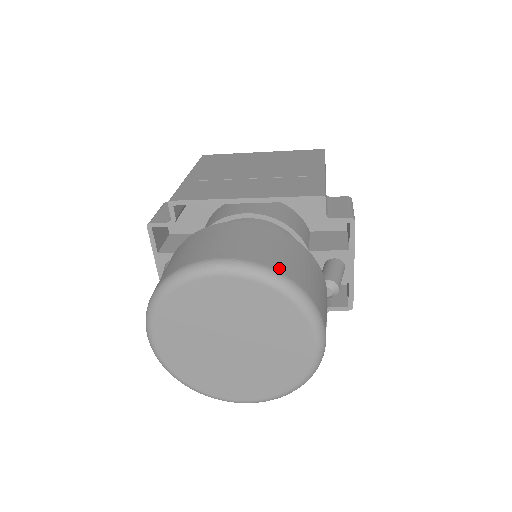
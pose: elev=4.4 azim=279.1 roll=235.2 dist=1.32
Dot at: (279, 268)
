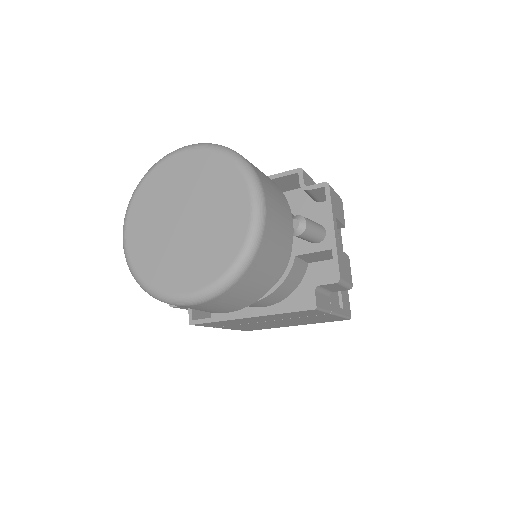
Dot at: occluded
